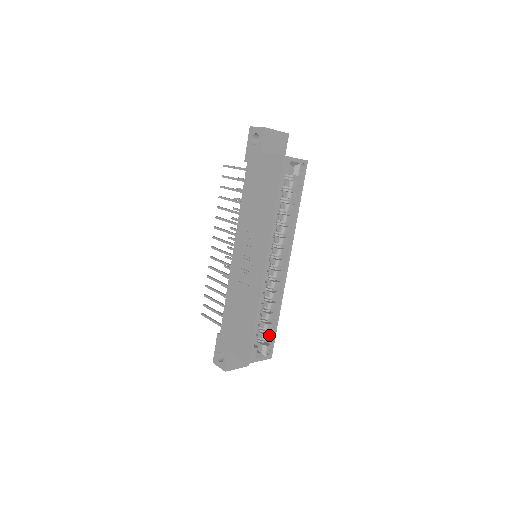
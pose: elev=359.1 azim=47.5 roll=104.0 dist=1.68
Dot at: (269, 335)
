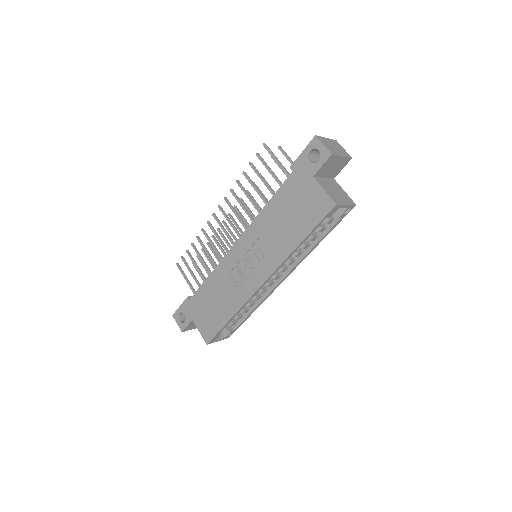
Dot at: (236, 323)
